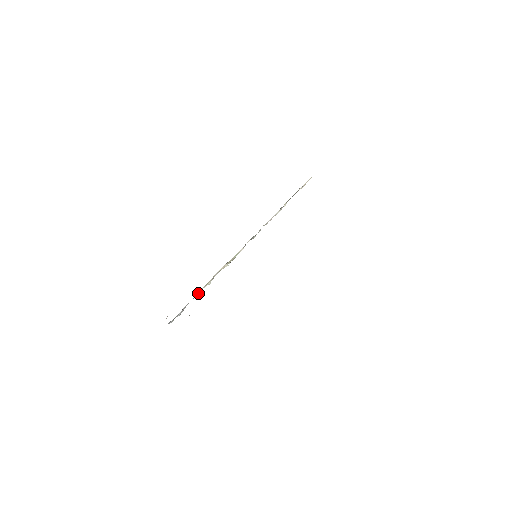
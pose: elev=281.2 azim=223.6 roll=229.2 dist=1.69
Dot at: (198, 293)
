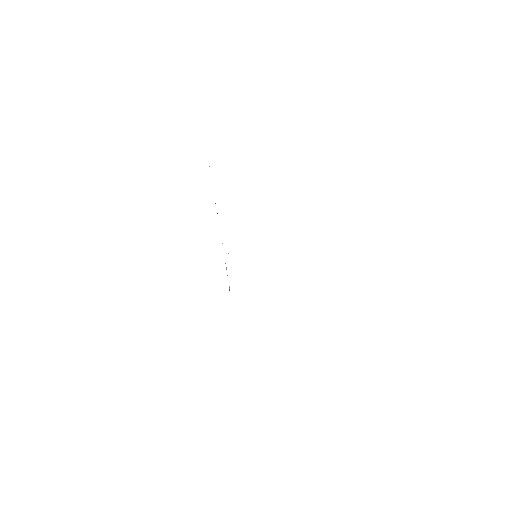
Dot at: occluded
